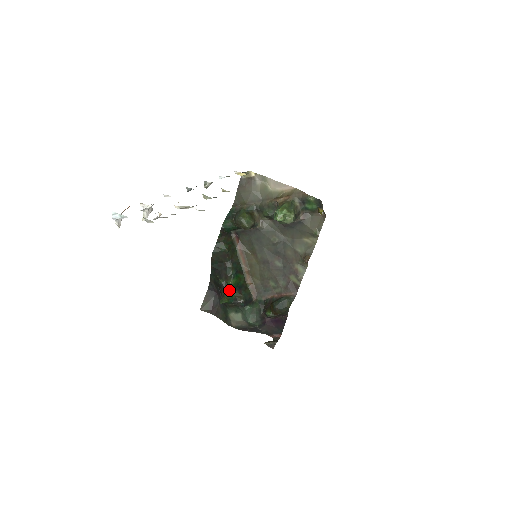
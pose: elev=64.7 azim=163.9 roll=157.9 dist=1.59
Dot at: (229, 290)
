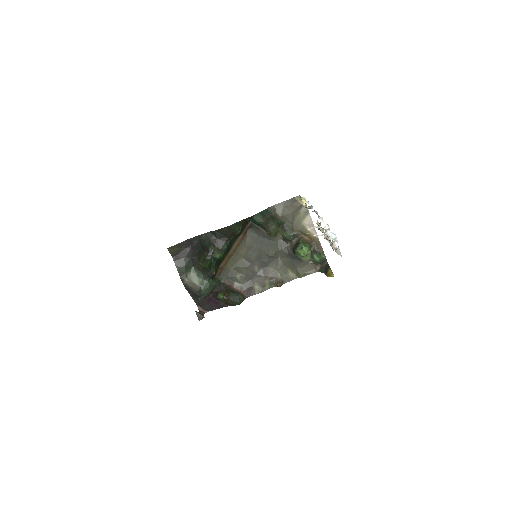
Dot at: (212, 259)
